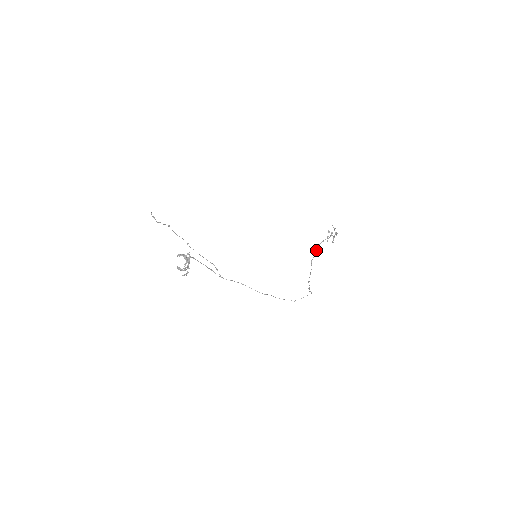
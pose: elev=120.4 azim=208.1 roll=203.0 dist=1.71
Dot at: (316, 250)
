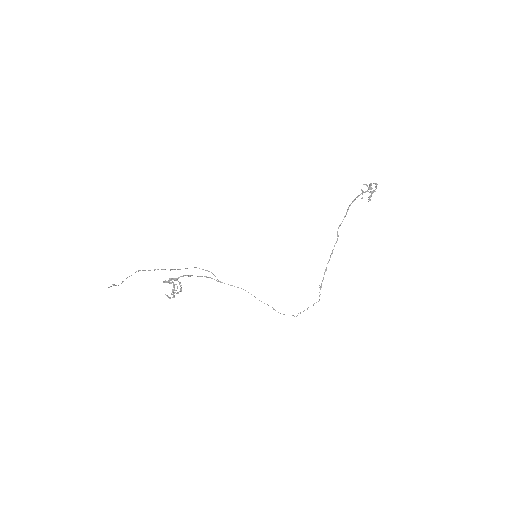
Dot at: (347, 210)
